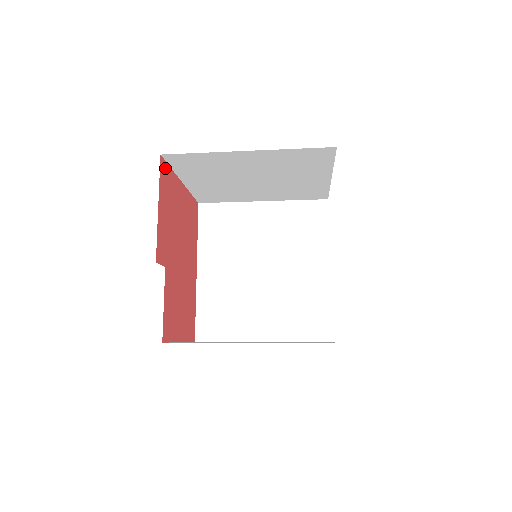
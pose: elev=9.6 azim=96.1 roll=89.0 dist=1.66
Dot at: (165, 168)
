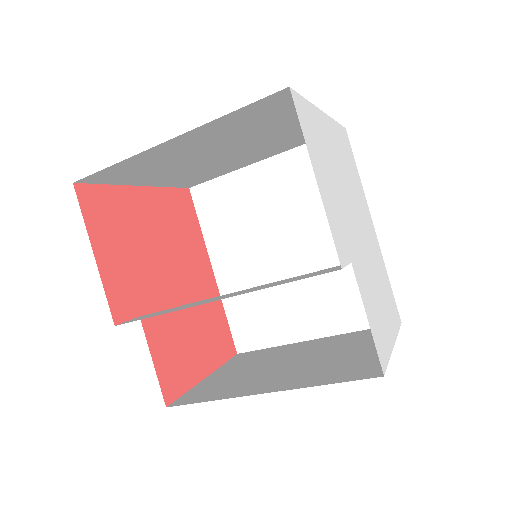
Dot at: (92, 193)
